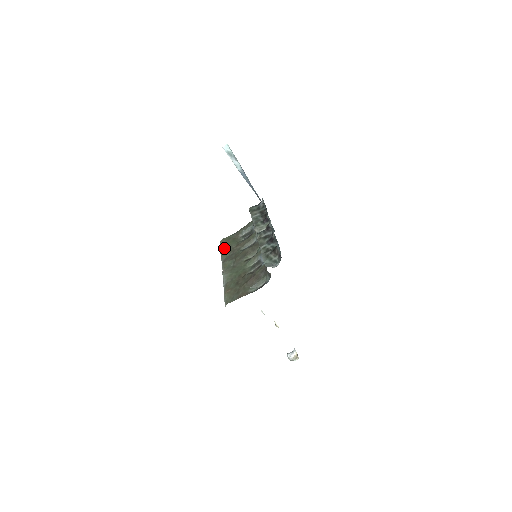
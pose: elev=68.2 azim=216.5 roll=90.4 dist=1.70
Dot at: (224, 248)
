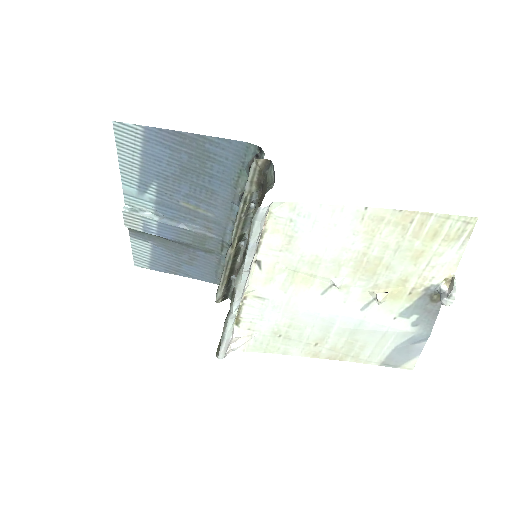
Dot at: occluded
